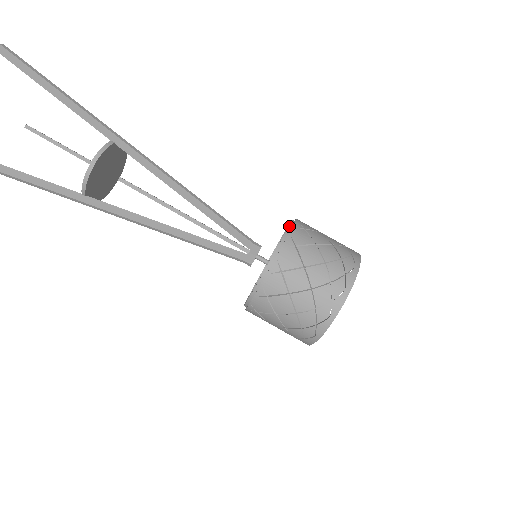
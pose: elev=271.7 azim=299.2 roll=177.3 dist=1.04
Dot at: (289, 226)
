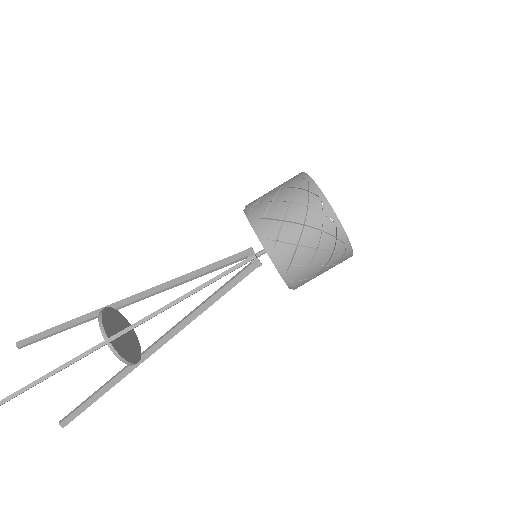
Dot at: (267, 253)
